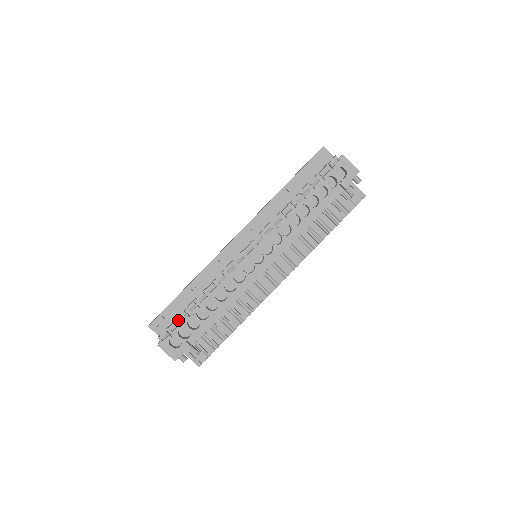
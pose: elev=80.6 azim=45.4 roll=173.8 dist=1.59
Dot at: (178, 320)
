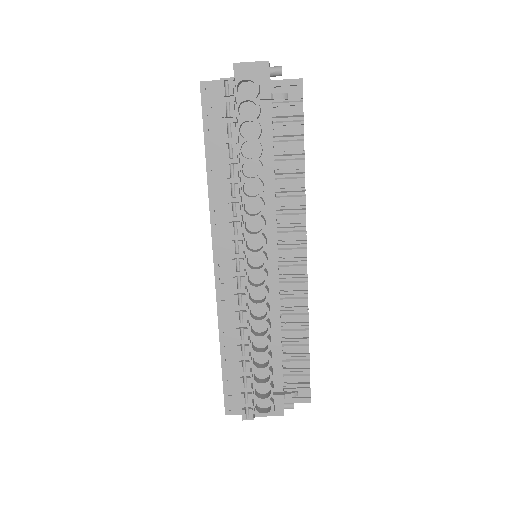
Dot at: (243, 389)
